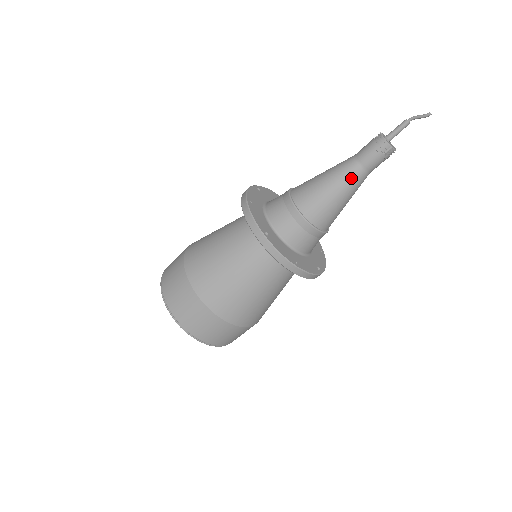
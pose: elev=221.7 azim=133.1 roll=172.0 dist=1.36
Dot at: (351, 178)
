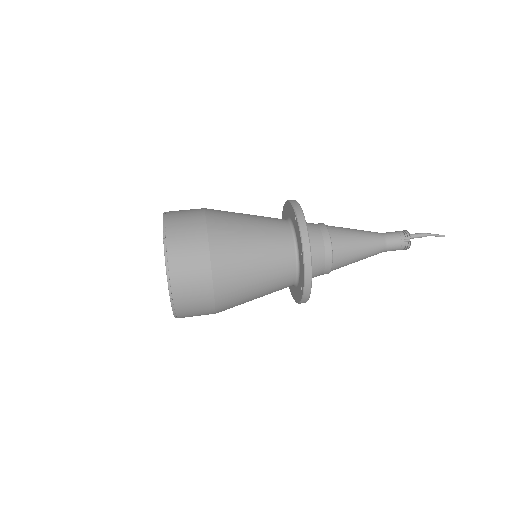
Dot at: (375, 239)
